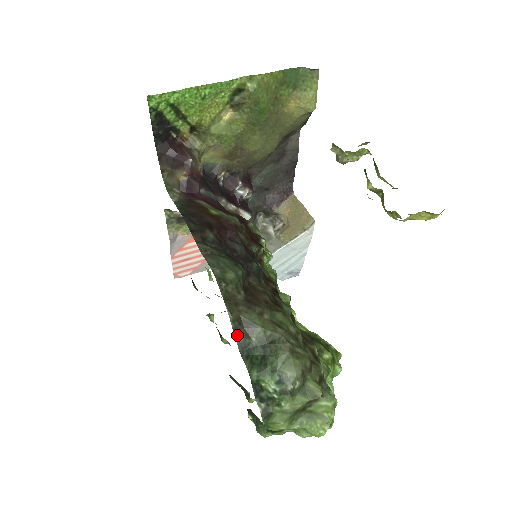
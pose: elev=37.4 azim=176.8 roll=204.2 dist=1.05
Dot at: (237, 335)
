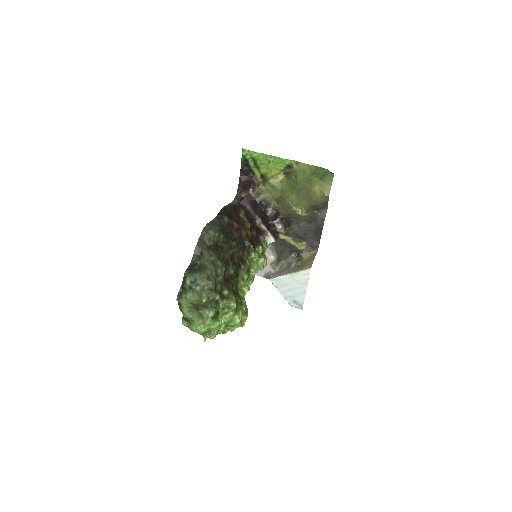
Dot at: (194, 256)
